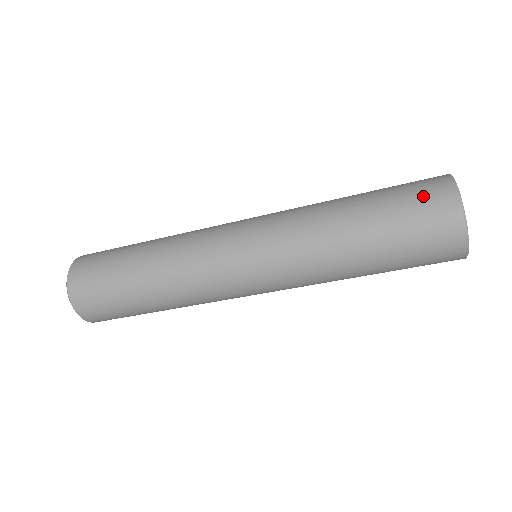
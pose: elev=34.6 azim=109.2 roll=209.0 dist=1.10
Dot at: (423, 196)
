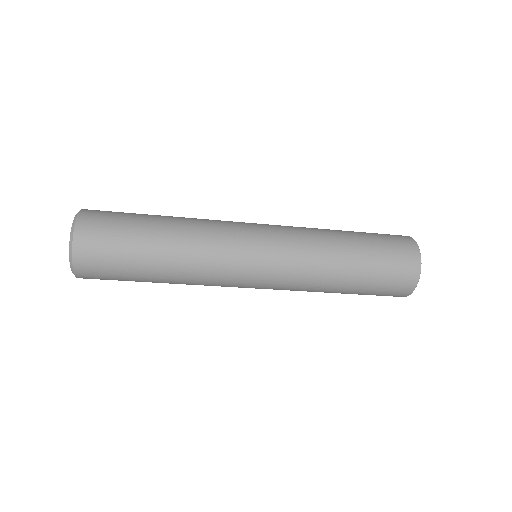
Dot at: (399, 258)
